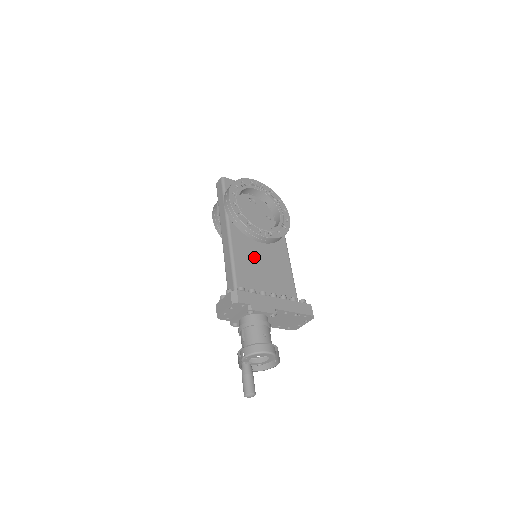
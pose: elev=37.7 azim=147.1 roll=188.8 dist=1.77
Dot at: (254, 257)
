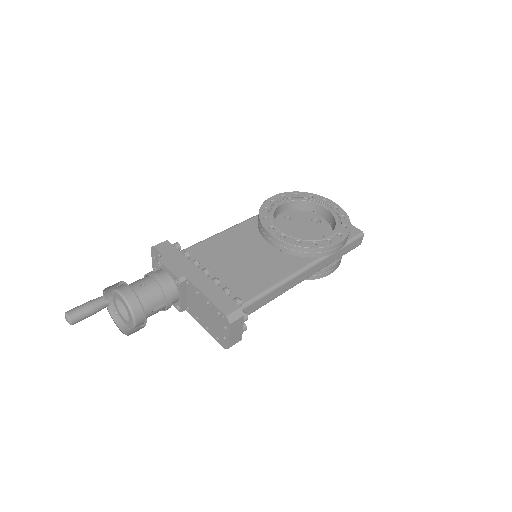
Dot at: (242, 247)
